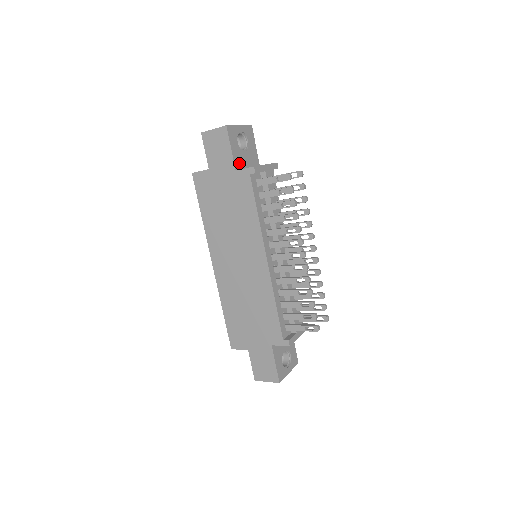
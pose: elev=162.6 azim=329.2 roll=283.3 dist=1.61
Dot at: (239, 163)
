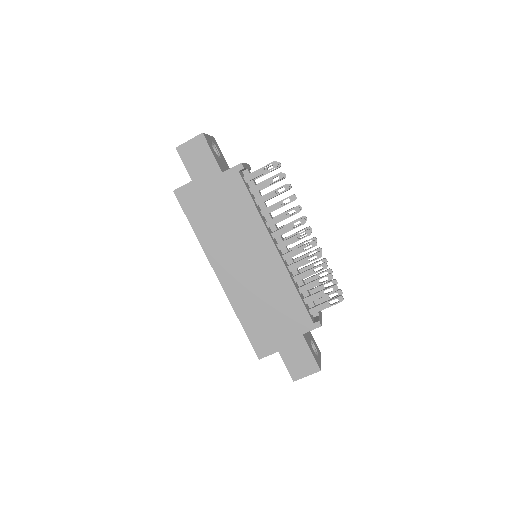
Dot at: (221, 167)
